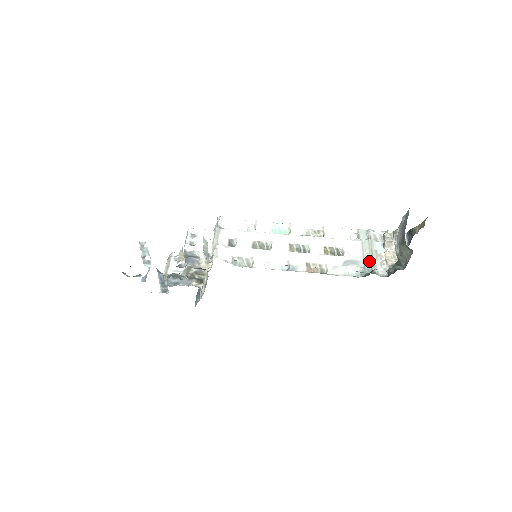
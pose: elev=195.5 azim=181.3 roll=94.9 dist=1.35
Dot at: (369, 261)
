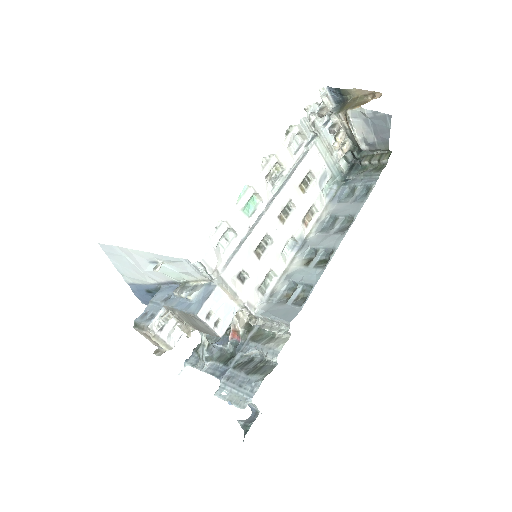
Dot at: (333, 163)
